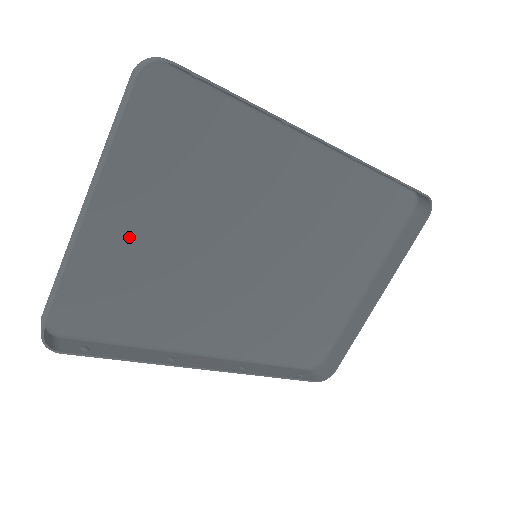
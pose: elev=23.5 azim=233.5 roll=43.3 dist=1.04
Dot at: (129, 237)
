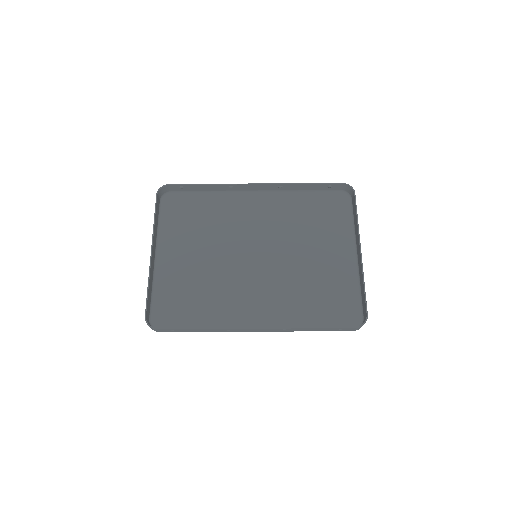
Dot at: (180, 267)
